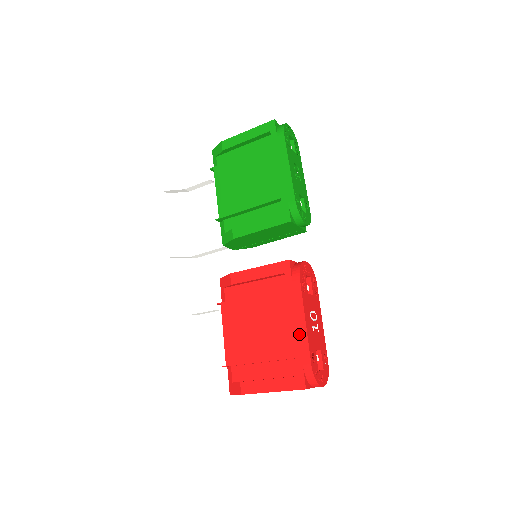
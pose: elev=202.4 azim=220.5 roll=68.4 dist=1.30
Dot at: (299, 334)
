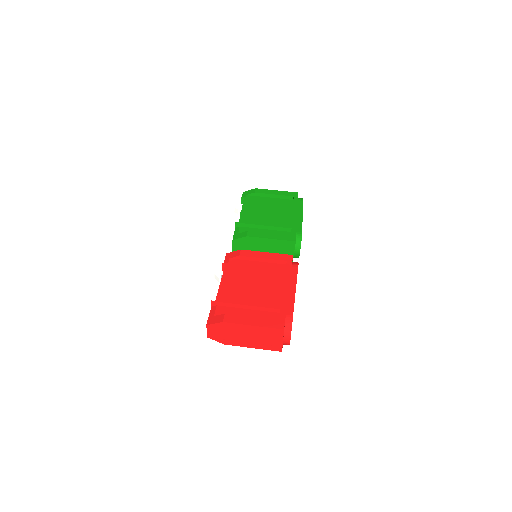
Dot at: (288, 296)
